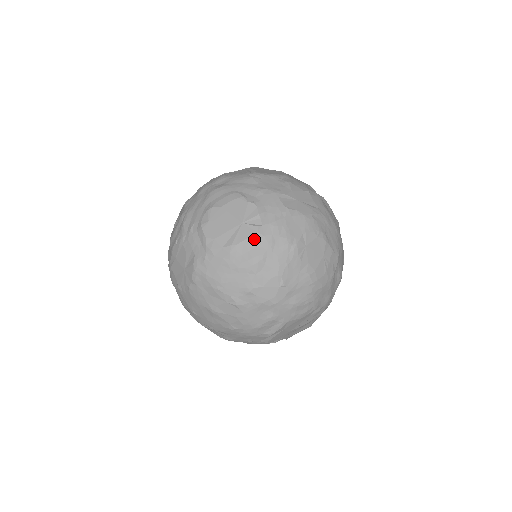
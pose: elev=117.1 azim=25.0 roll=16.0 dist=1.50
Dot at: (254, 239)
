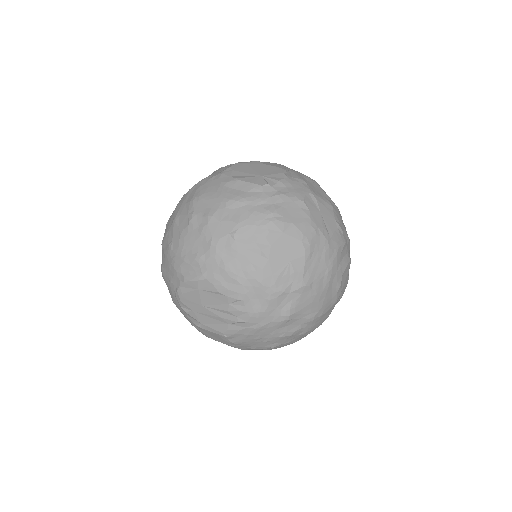
Dot at: (254, 187)
